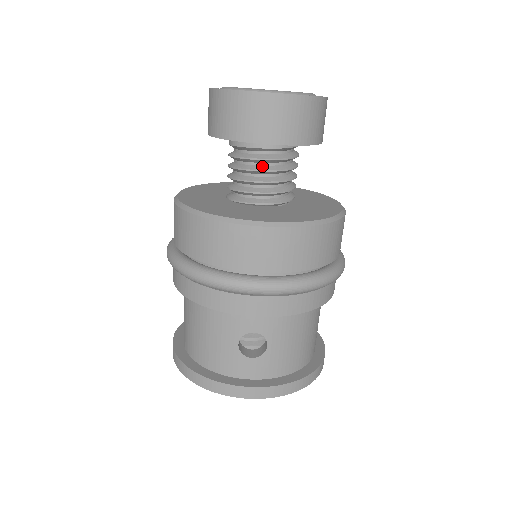
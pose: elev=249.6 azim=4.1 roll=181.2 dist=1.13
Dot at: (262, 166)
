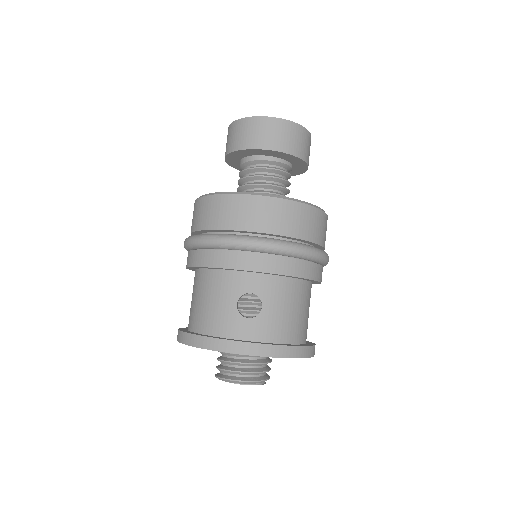
Dot at: (263, 174)
